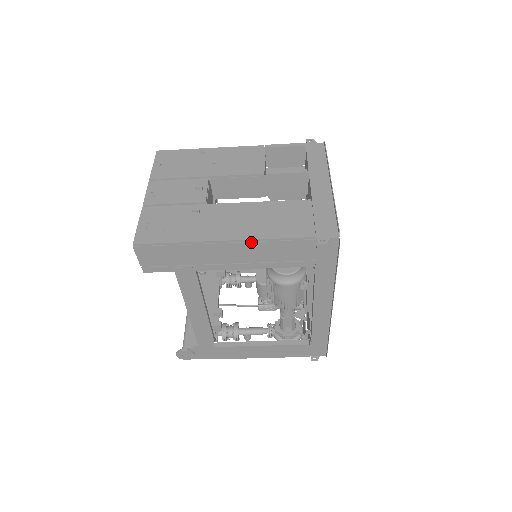
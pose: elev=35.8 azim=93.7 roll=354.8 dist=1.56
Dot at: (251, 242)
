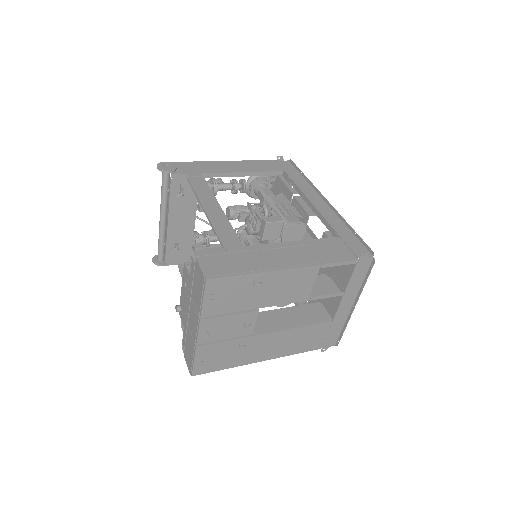
Dot at: (279, 356)
